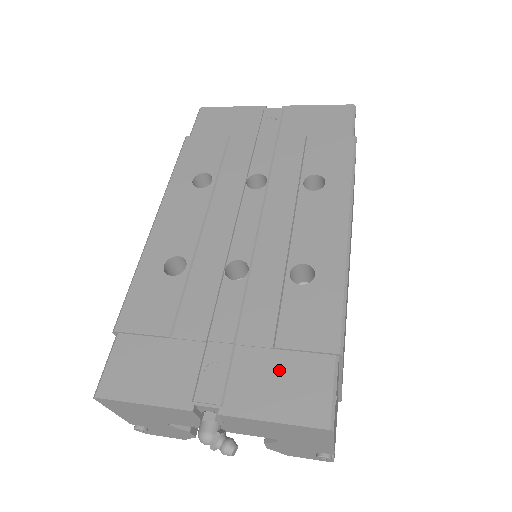
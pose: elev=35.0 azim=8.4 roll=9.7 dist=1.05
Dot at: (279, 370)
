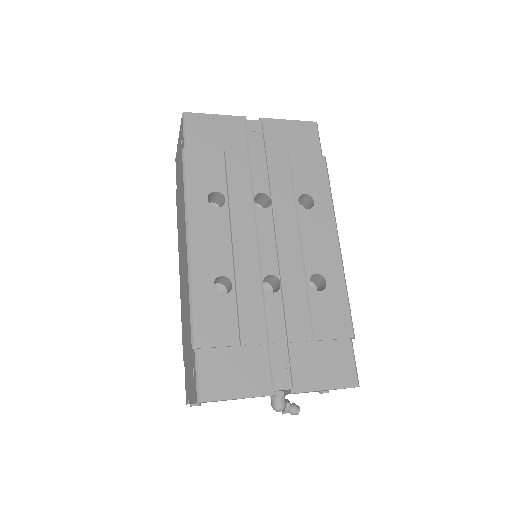
Dot at: (321, 355)
